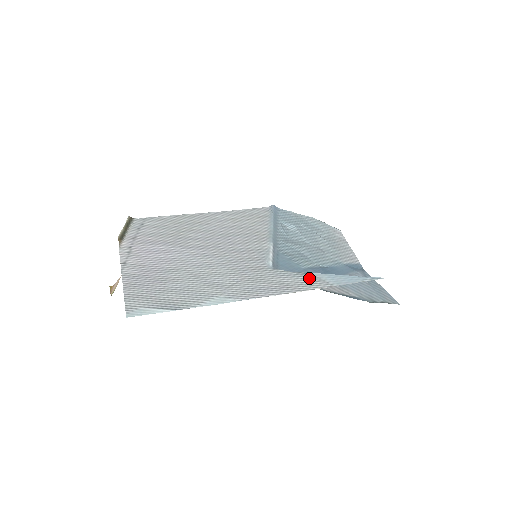
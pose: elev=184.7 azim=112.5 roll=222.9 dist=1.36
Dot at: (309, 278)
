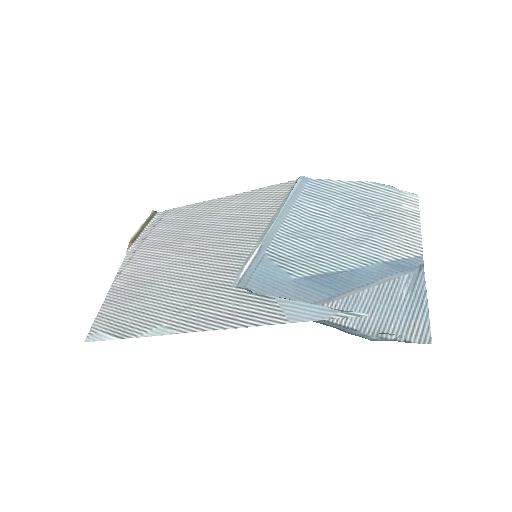
Dot at: (266, 306)
